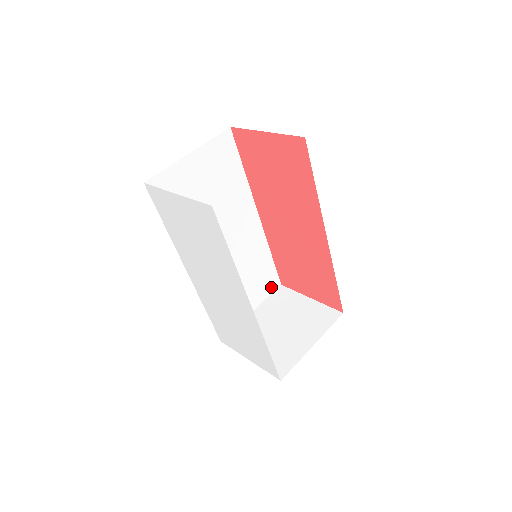
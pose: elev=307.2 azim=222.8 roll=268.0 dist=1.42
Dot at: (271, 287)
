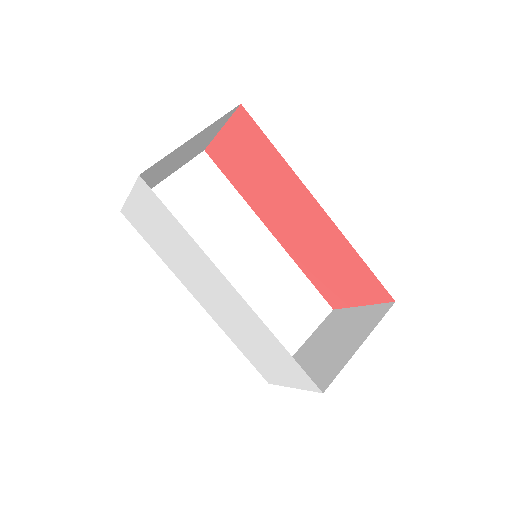
Dot at: (319, 313)
